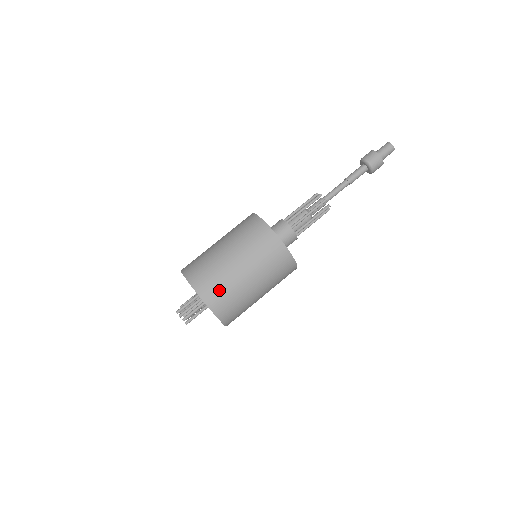
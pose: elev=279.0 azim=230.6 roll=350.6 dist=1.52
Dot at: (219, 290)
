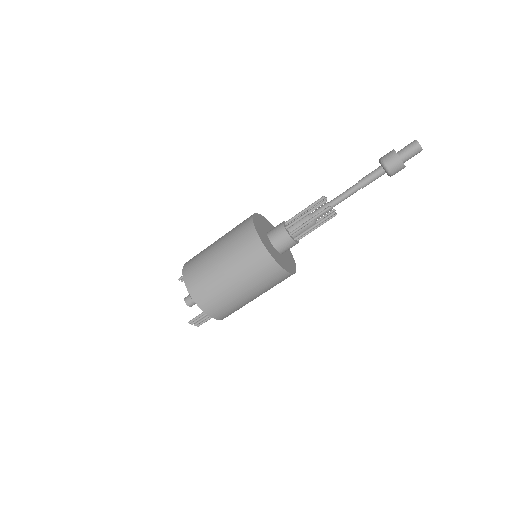
Dot at: (228, 310)
